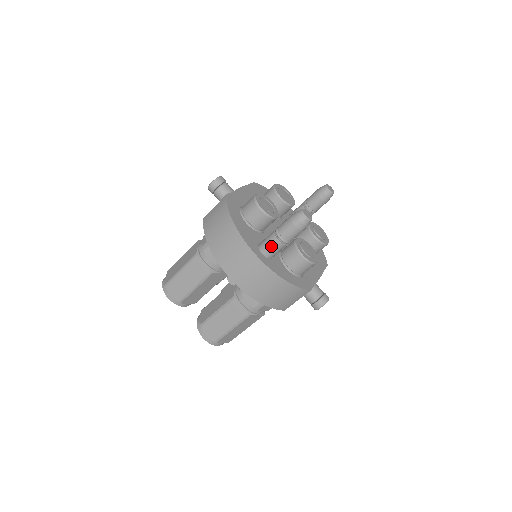
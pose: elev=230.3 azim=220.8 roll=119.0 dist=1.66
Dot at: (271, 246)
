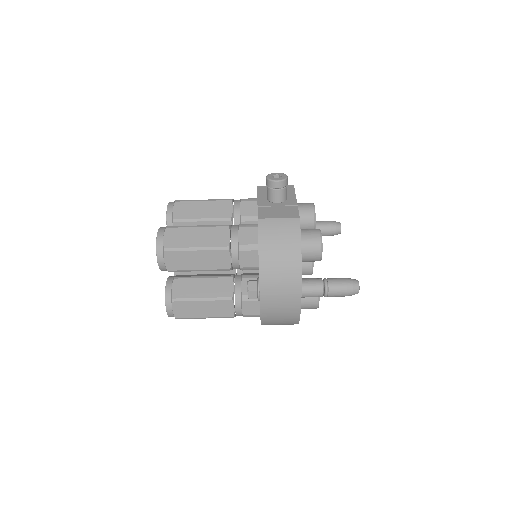
Dot at: (313, 294)
